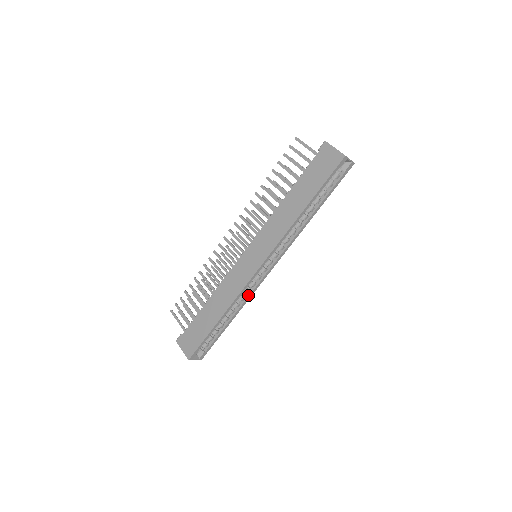
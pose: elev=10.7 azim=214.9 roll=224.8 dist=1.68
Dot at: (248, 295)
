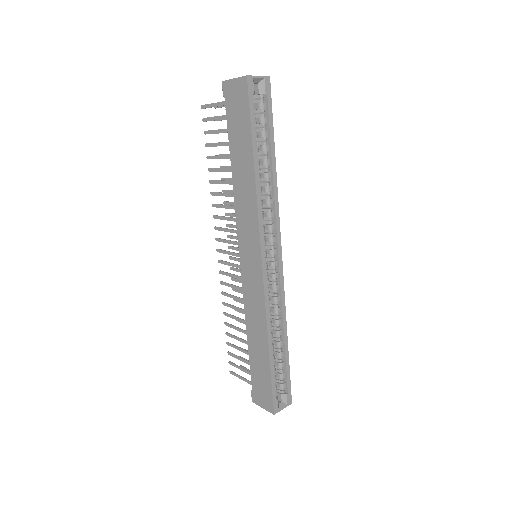
Dot at: (280, 303)
